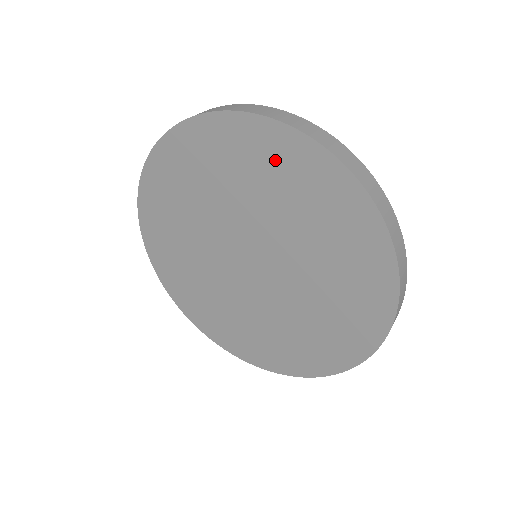
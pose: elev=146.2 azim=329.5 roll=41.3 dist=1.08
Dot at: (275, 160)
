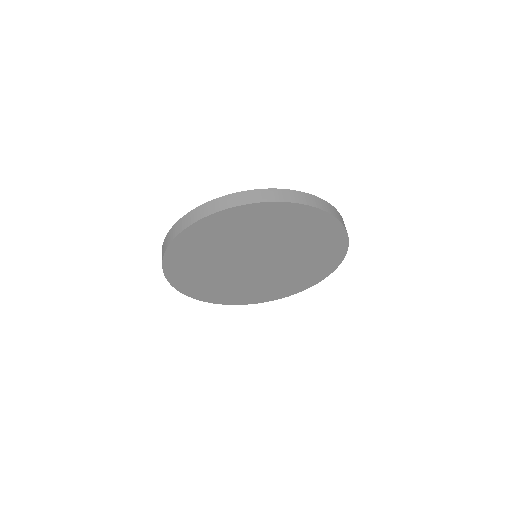
Dot at: (261, 218)
